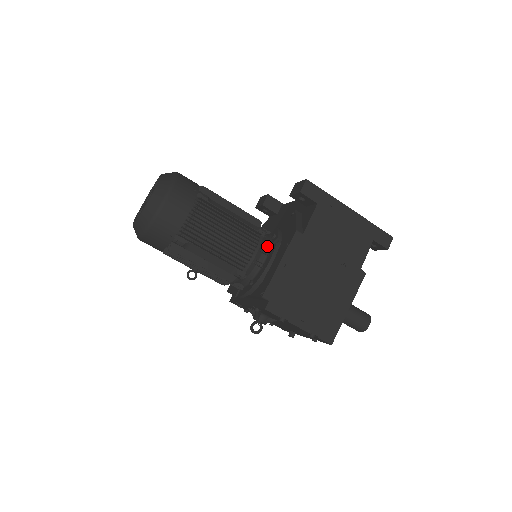
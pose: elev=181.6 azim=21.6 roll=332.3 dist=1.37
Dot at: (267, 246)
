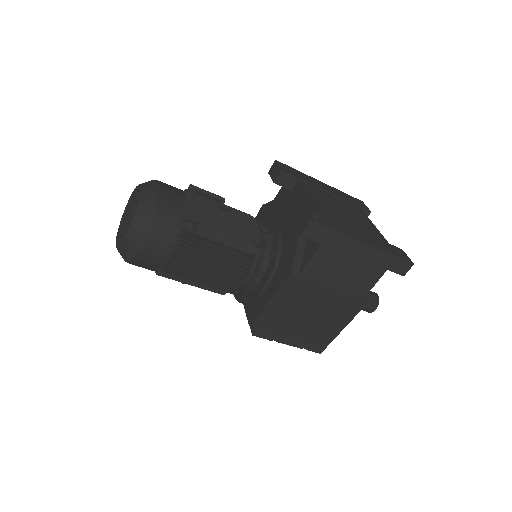
Dot at: (263, 266)
